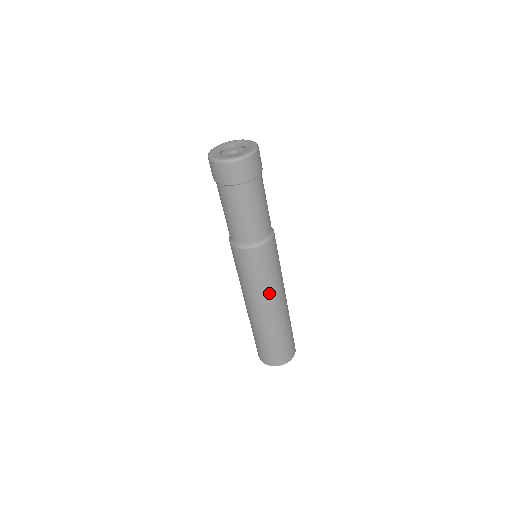
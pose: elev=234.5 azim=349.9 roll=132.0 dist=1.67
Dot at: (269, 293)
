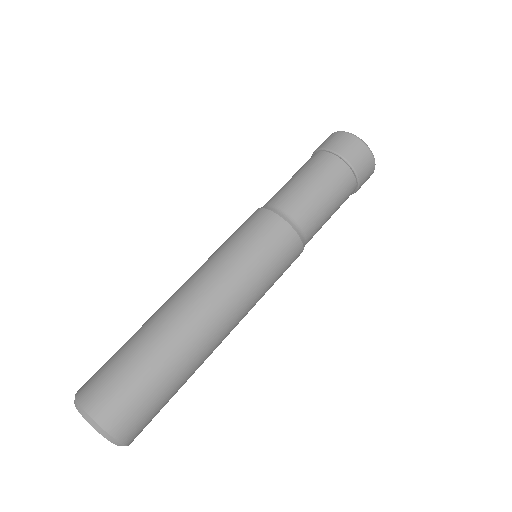
Dot at: (248, 307)
